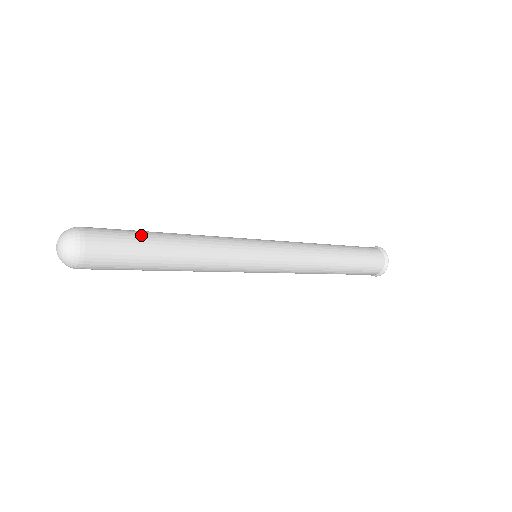
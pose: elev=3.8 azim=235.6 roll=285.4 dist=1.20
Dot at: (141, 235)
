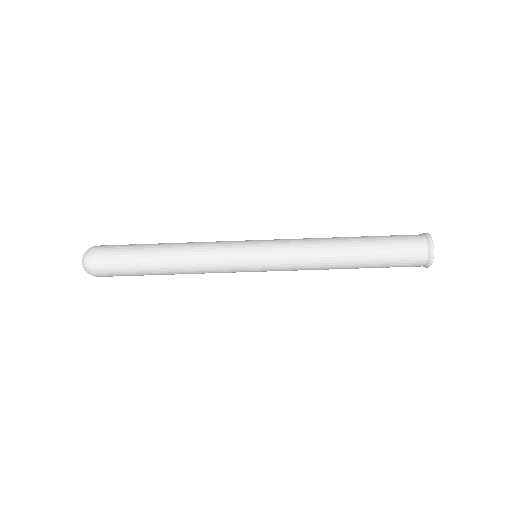
Dot at: (138, 247)
